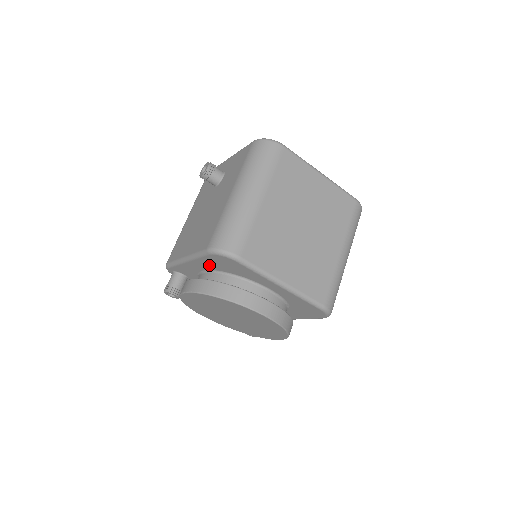
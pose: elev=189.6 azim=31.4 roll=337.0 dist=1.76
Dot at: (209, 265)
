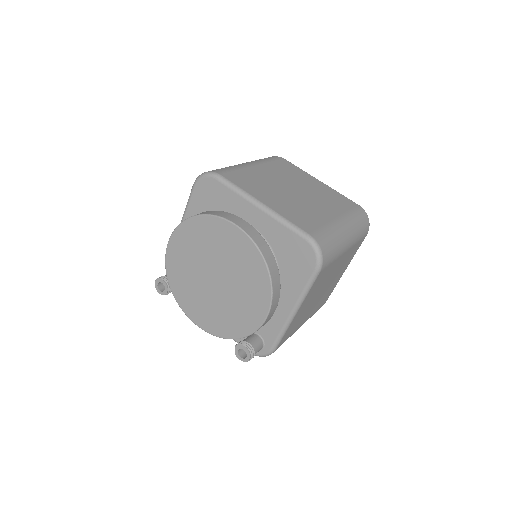
Dot at: occluded
